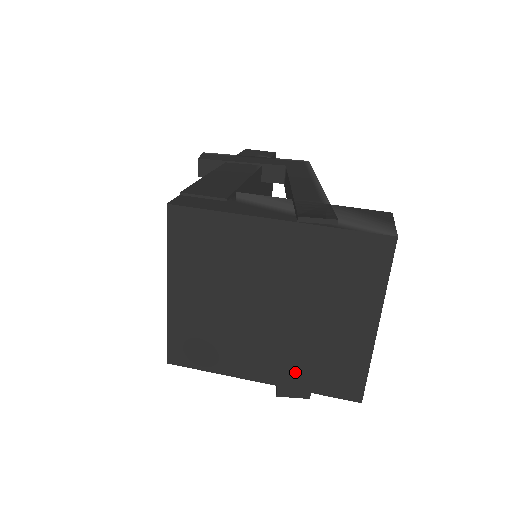
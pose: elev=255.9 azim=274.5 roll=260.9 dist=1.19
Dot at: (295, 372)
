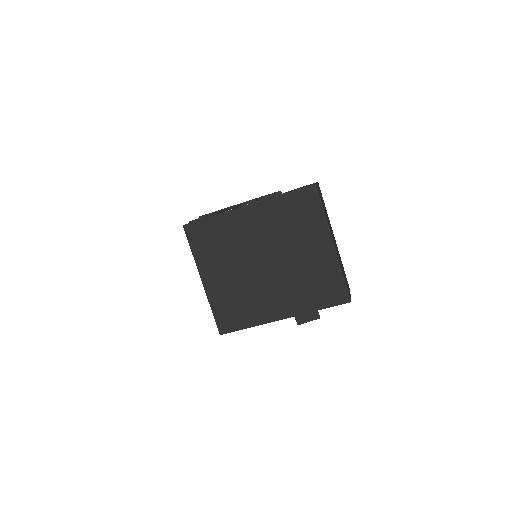
Dot at: (301, 300)
